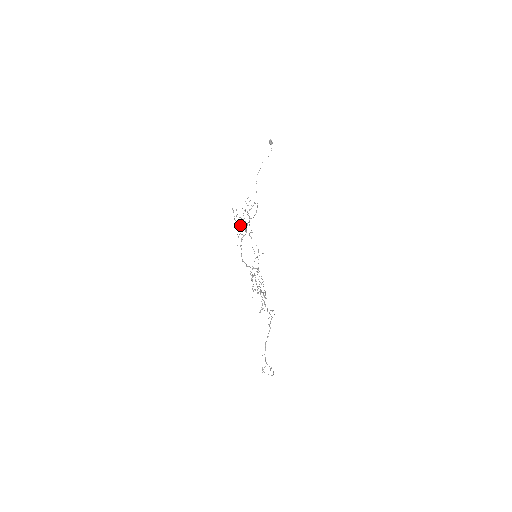
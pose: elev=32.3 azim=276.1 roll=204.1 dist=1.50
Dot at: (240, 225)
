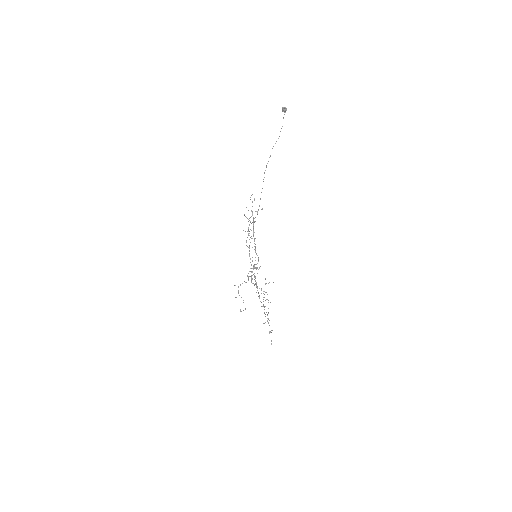
Dot at: occluded
